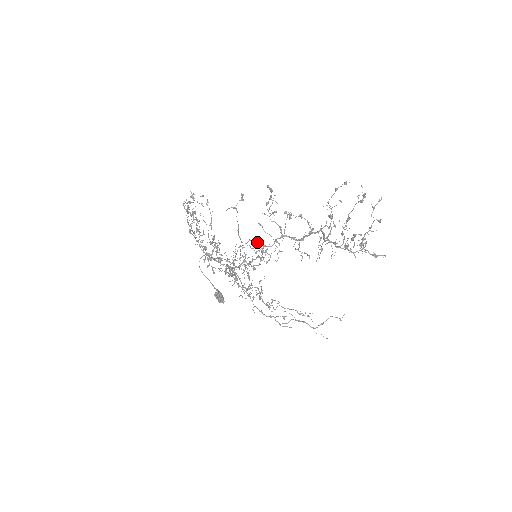
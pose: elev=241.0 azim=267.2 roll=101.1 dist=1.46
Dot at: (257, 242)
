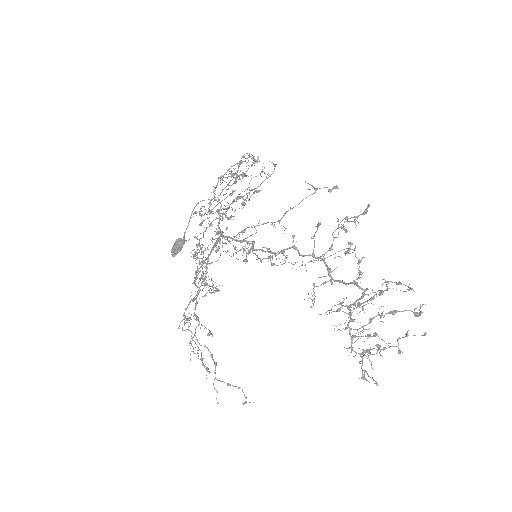
Dot at: occluded
